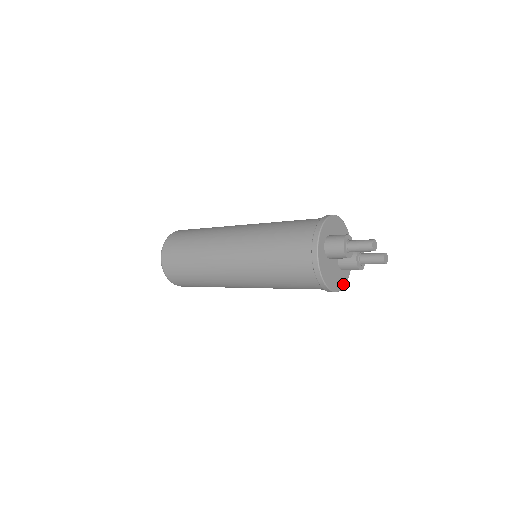
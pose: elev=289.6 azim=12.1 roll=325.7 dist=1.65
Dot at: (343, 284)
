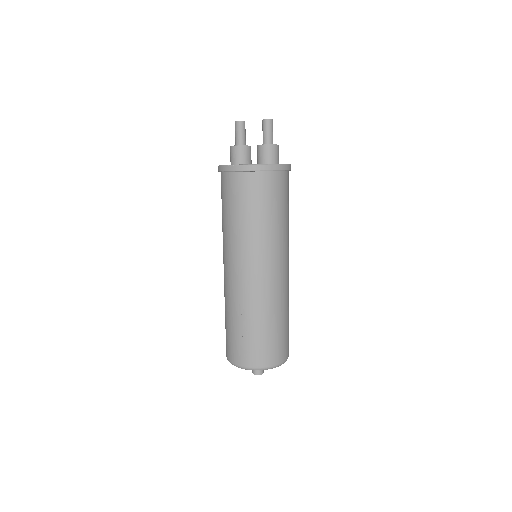
Dot at: (270, 164)
